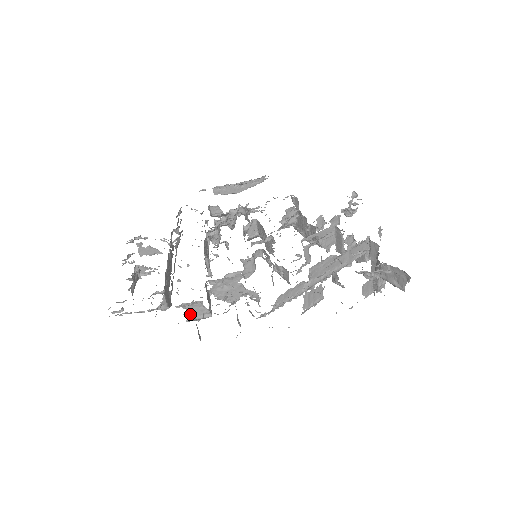
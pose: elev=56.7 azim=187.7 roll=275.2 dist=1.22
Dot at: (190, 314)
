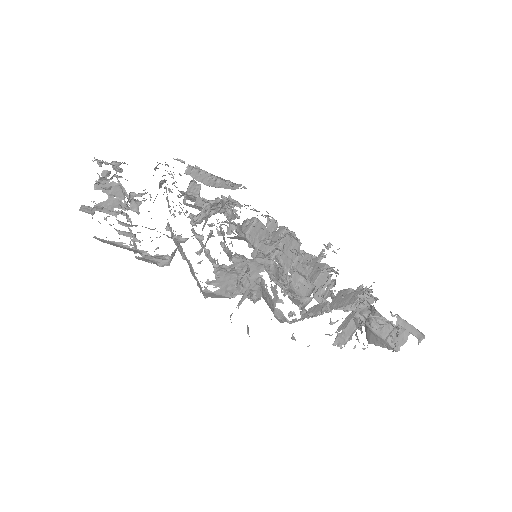
Dot at: (213, 283)
